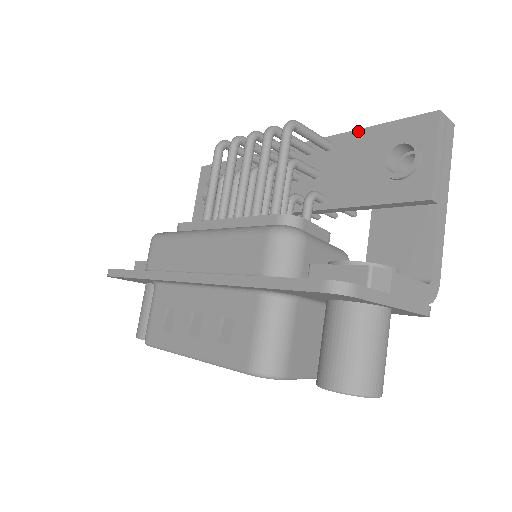
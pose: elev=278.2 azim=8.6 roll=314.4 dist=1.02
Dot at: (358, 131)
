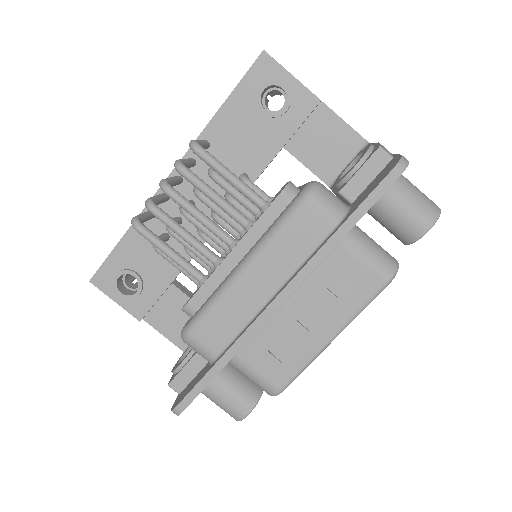
Dot at: (217, 114)
